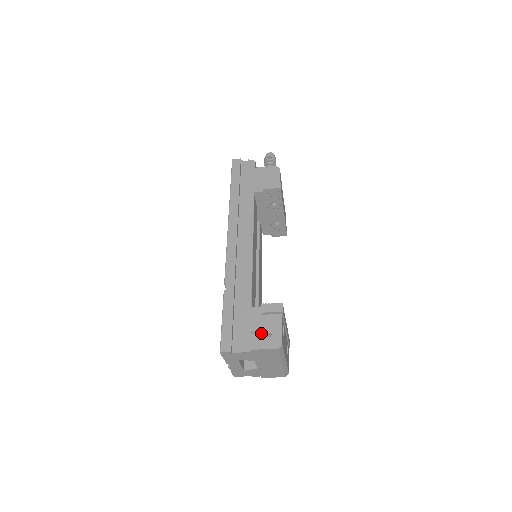
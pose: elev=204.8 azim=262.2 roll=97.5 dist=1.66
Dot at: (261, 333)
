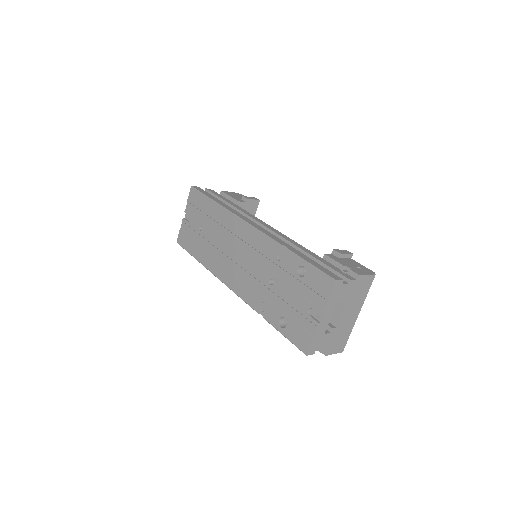
Dot at: (353, 266)
